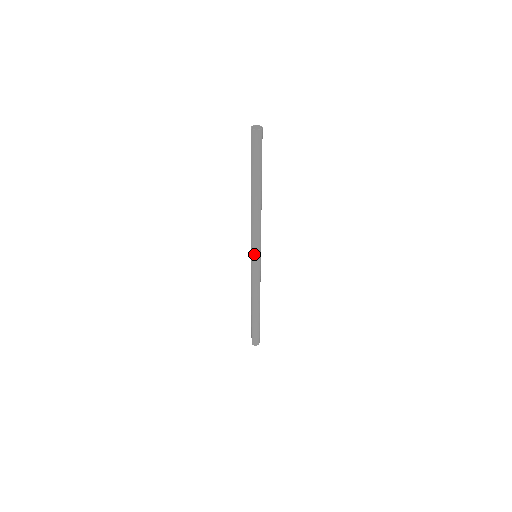
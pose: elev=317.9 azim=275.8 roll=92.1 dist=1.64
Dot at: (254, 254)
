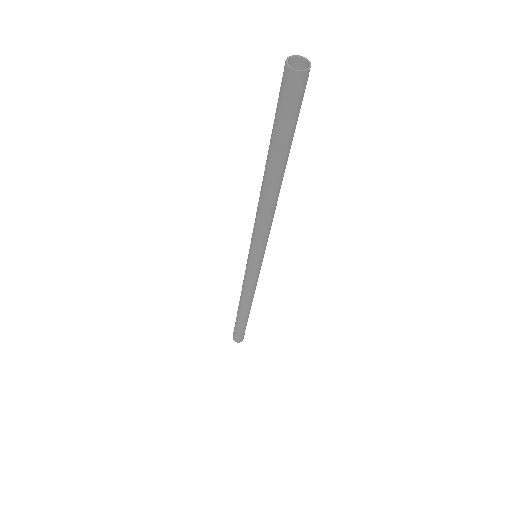
Dot at: (256, 257)
